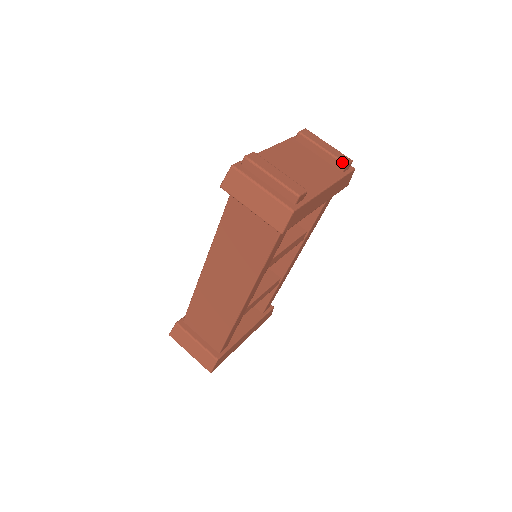
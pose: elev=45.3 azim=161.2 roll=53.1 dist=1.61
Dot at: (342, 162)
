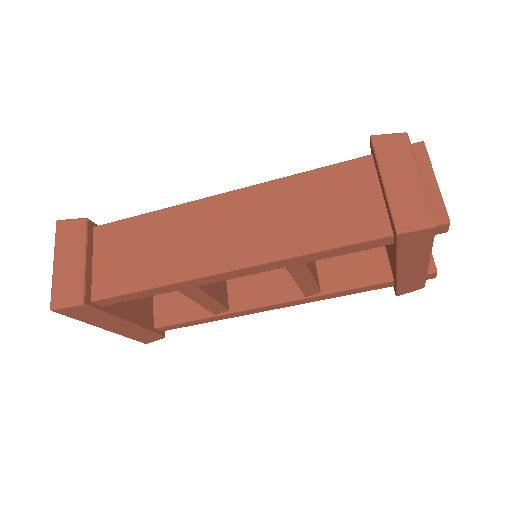
Dot at: (435, 265)
